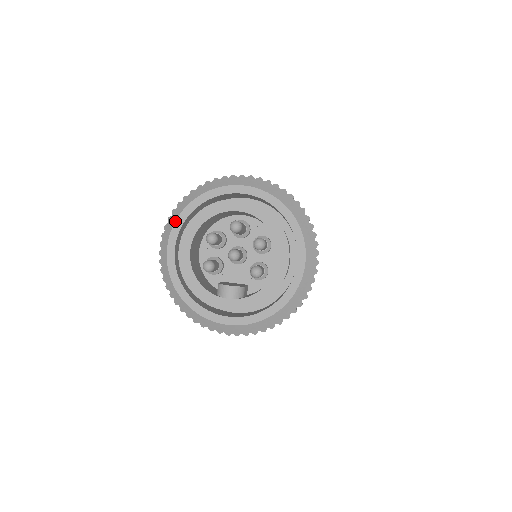
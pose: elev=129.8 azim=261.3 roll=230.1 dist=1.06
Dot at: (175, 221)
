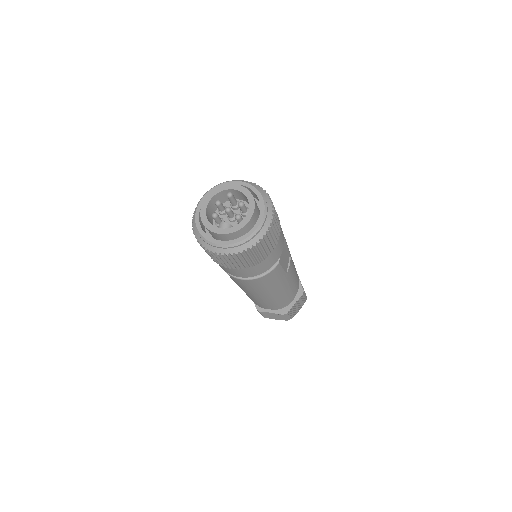
Dot at: (202, 198)
